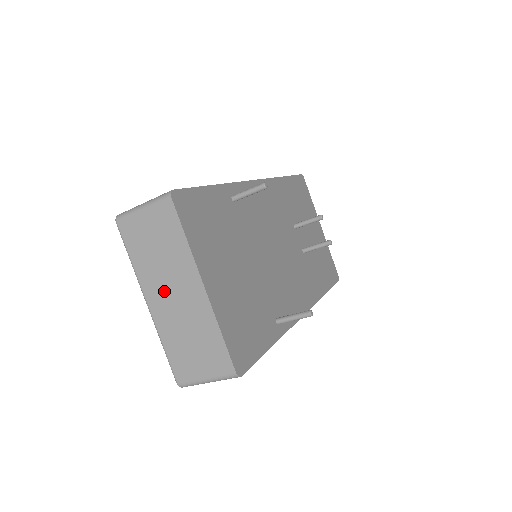
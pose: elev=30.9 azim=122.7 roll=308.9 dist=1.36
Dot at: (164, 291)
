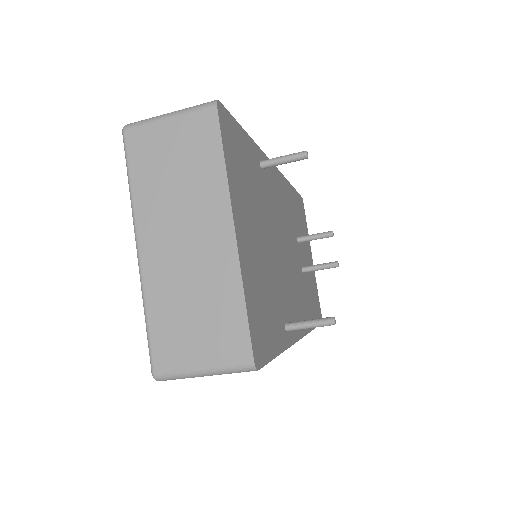
Dot at: (170, 232)
